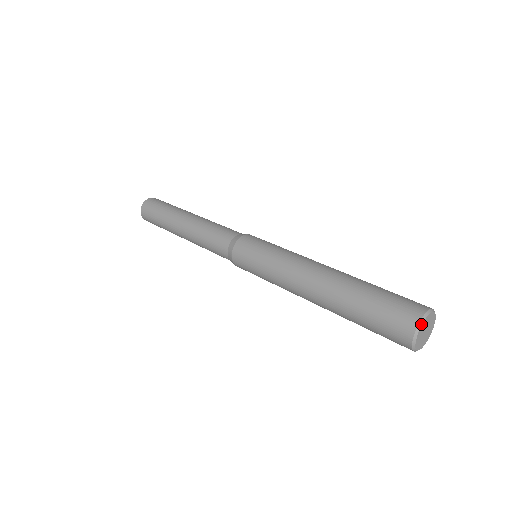
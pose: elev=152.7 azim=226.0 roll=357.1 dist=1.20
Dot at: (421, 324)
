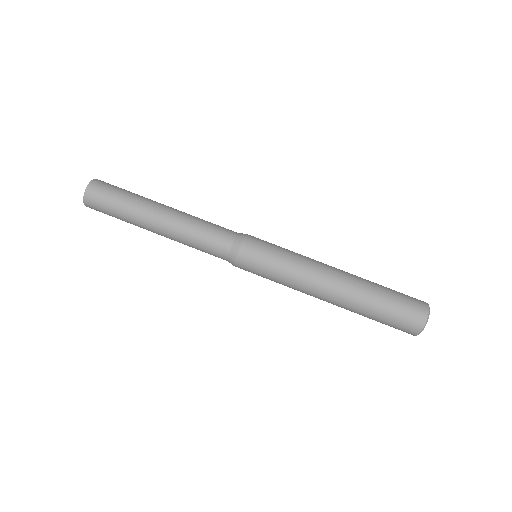
Dot at: occluded
